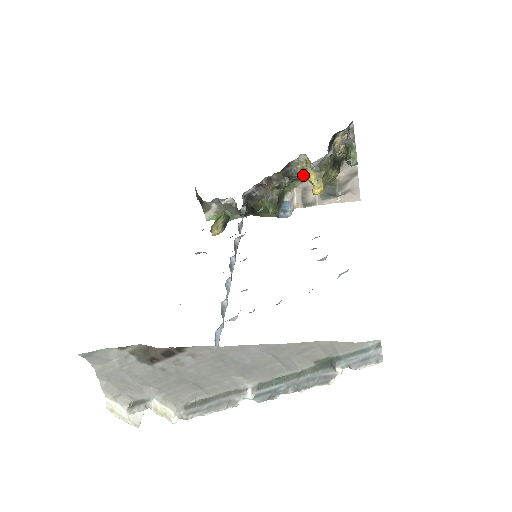
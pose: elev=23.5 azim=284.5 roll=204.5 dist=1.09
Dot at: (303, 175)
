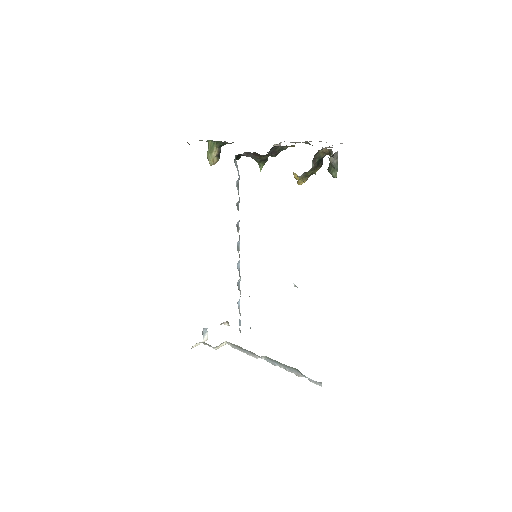
Dot at: occluded
